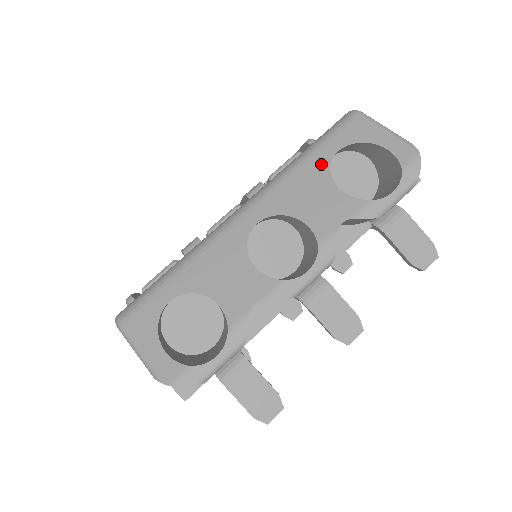
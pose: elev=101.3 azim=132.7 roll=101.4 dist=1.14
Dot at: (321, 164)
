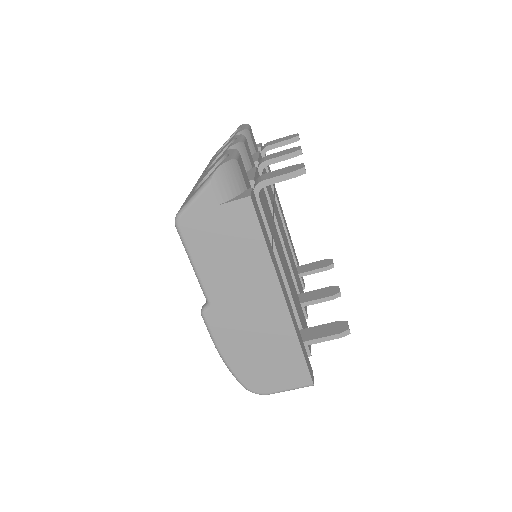
Dot at: occluded
